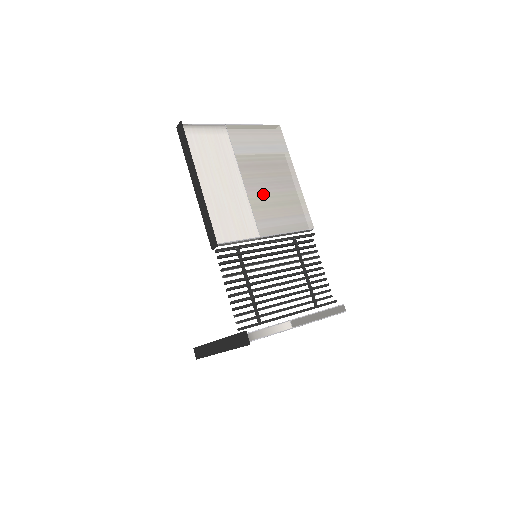
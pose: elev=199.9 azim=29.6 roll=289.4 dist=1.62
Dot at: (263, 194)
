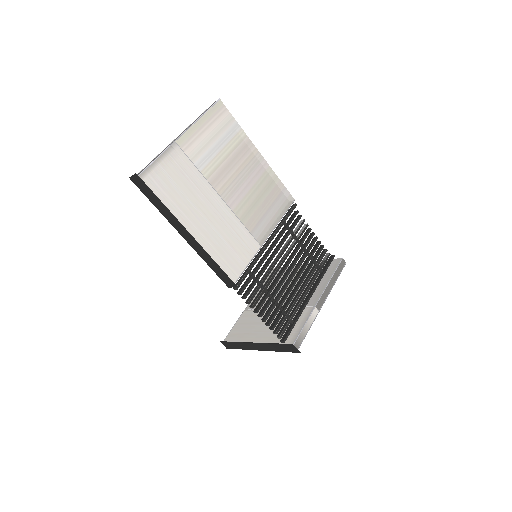
Dot at: (243, 198)
